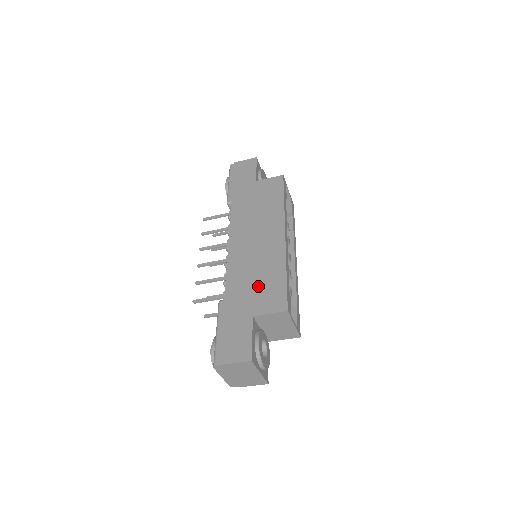
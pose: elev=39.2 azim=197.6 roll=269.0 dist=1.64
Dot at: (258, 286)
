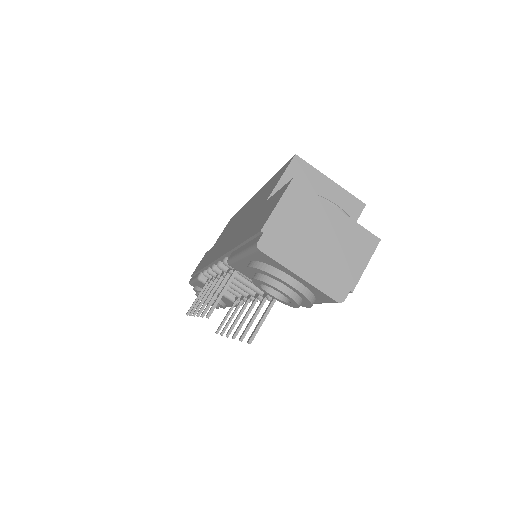
Dot at: (255, 207)
